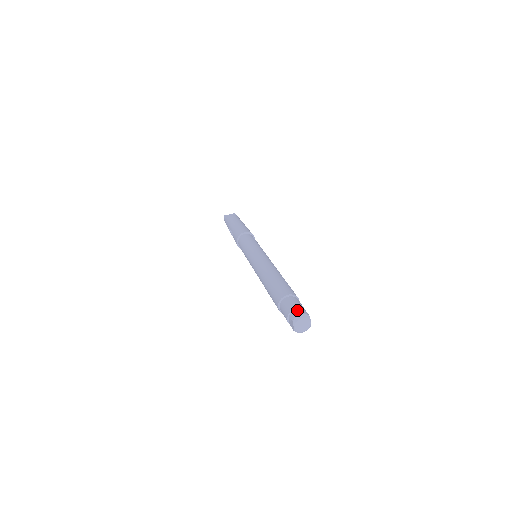
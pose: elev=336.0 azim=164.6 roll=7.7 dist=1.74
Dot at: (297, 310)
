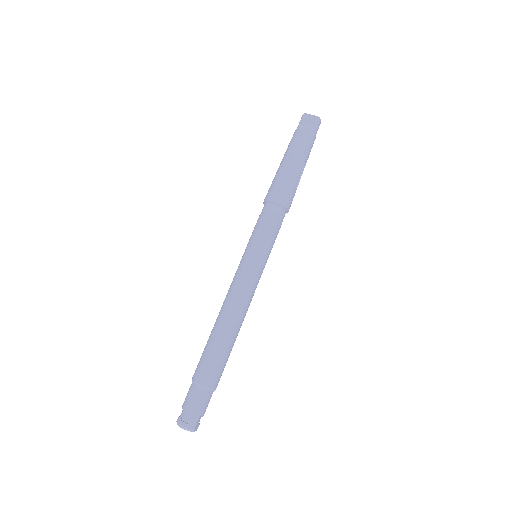
Dot at: (188, 415)
